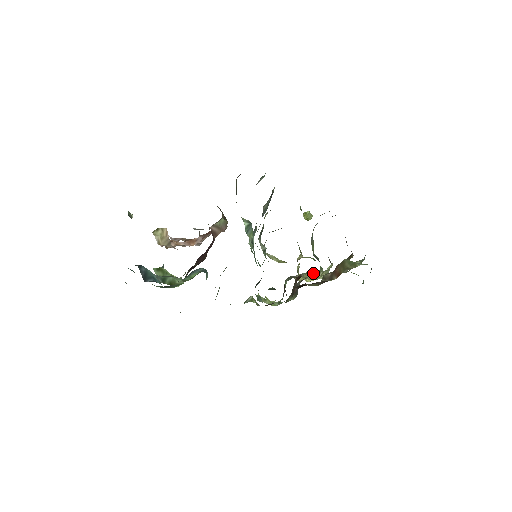
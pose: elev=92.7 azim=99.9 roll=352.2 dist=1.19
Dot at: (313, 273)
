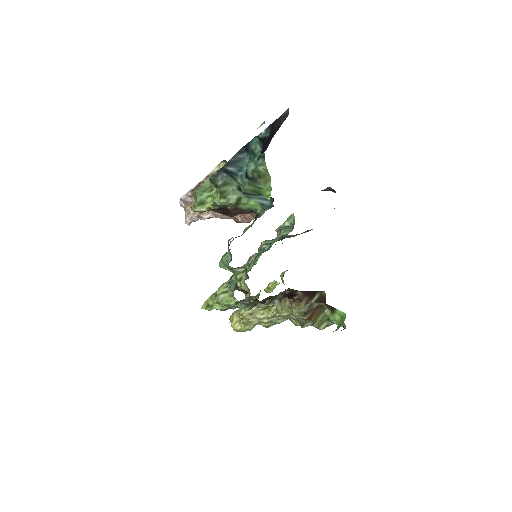
Dot at: (273, 310)
